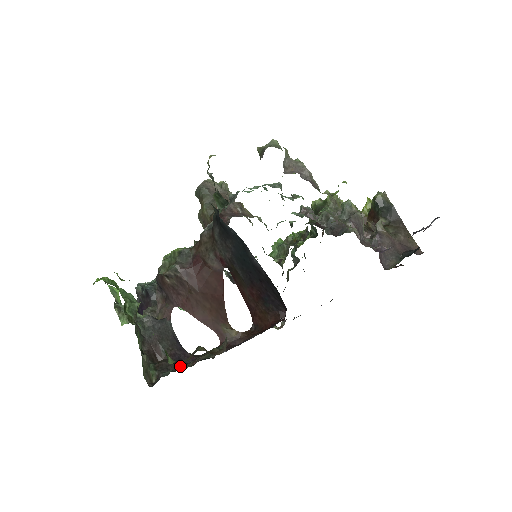
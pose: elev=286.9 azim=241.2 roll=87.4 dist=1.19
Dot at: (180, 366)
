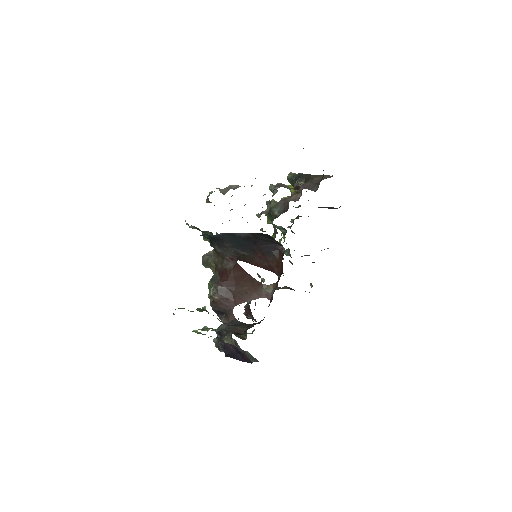
Dot at: occluded
